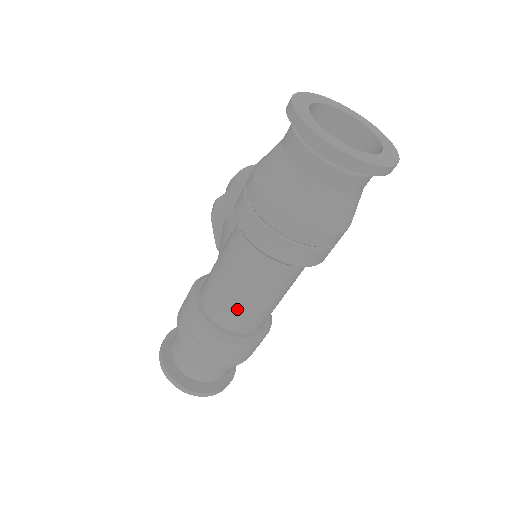
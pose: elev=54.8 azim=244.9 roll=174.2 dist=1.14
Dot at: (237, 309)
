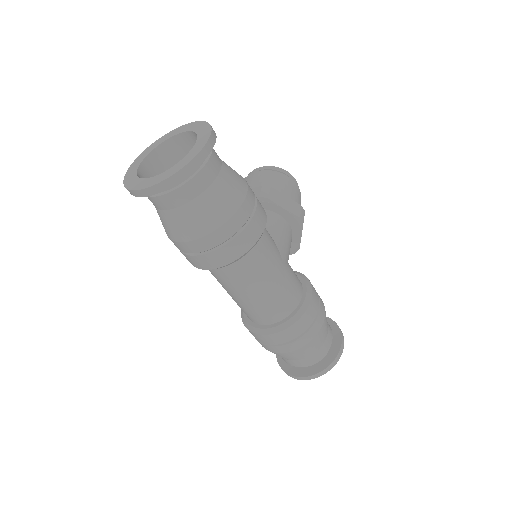
Dot at: (251, 309)
